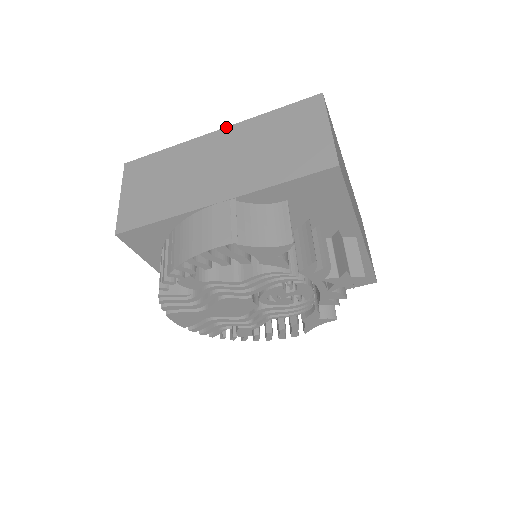
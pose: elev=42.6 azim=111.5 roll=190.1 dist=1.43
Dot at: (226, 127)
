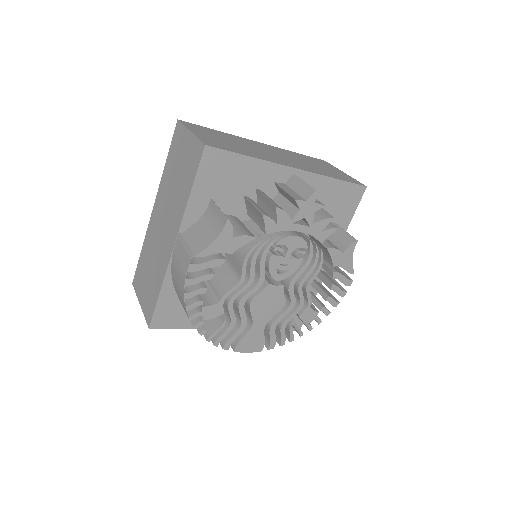
Dot at: (155, 200)
